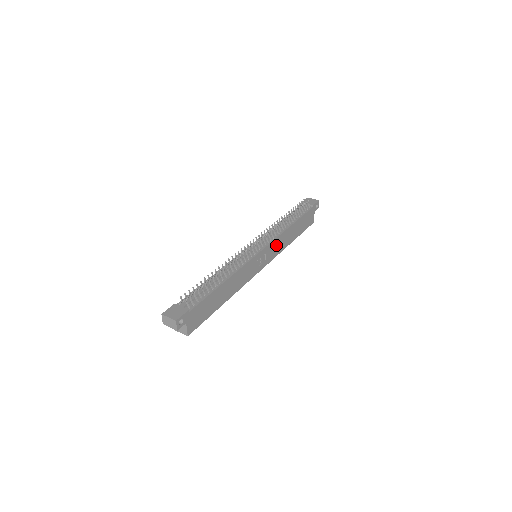
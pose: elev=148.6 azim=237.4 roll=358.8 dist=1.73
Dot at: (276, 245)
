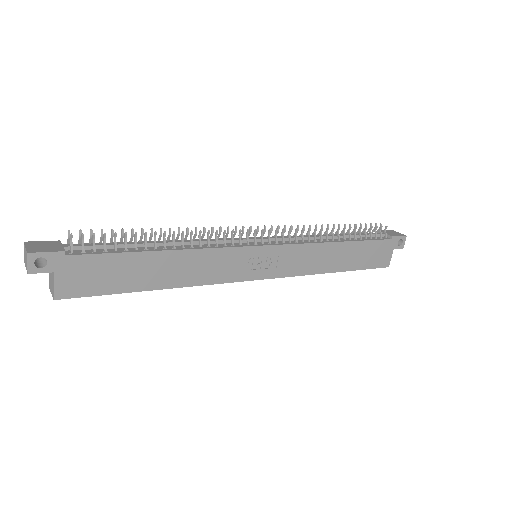
Dot at: (298, 256)
